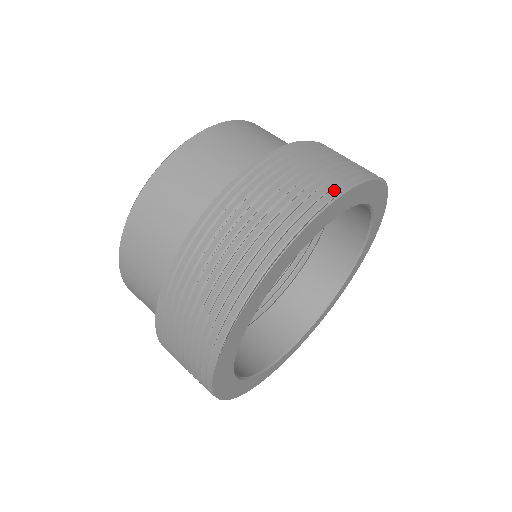
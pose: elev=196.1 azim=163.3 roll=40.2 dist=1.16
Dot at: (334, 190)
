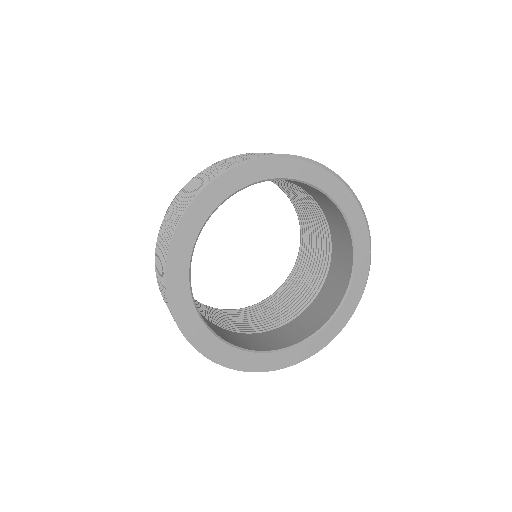
Dot at: (176, 222)
